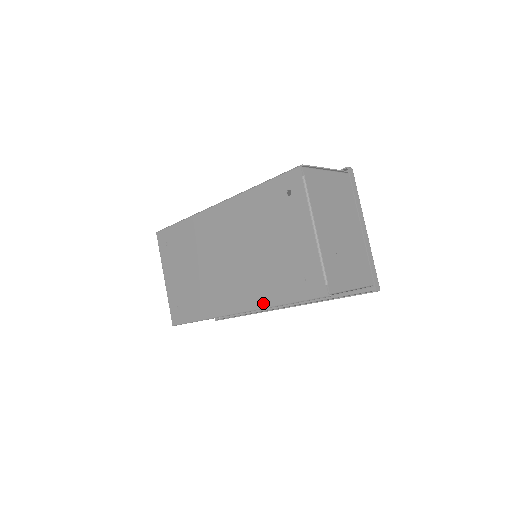
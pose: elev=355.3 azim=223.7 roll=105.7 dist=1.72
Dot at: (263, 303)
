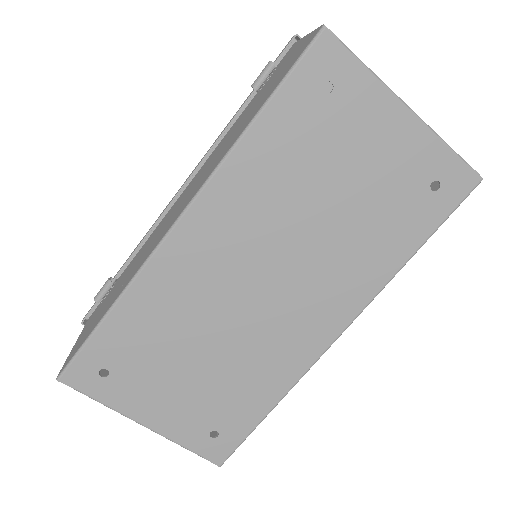
Dot at: (380, 282)
